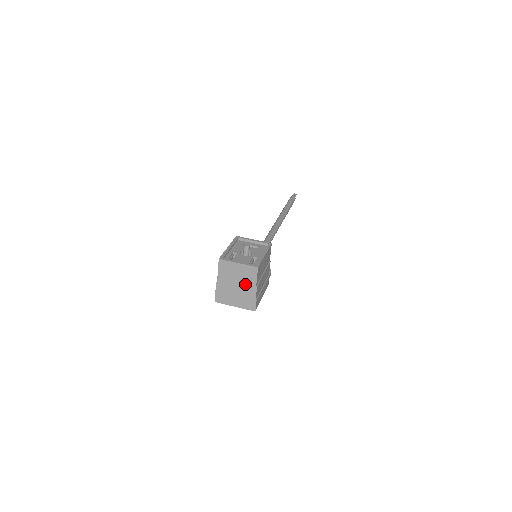
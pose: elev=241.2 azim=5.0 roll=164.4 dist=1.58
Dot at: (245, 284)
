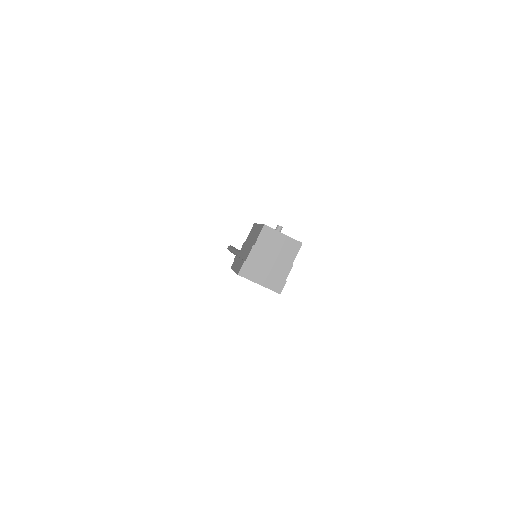
Dot at: (282, 259)
